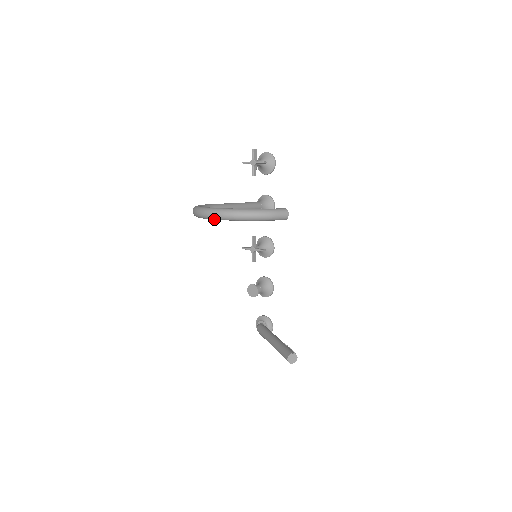
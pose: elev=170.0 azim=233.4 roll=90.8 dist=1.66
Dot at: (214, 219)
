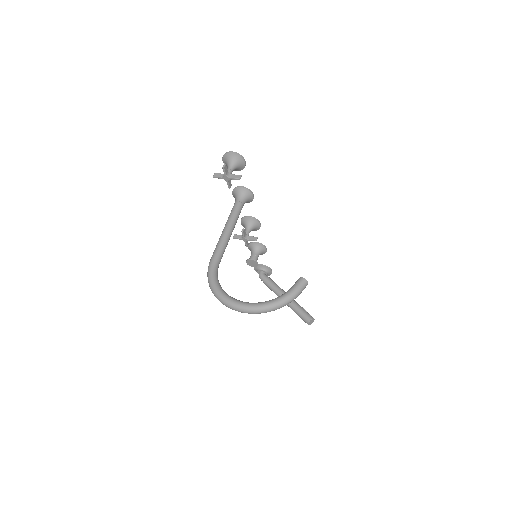
Dot at: occluded
